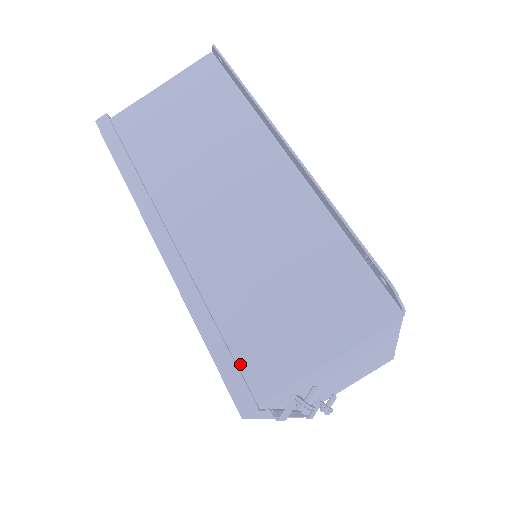
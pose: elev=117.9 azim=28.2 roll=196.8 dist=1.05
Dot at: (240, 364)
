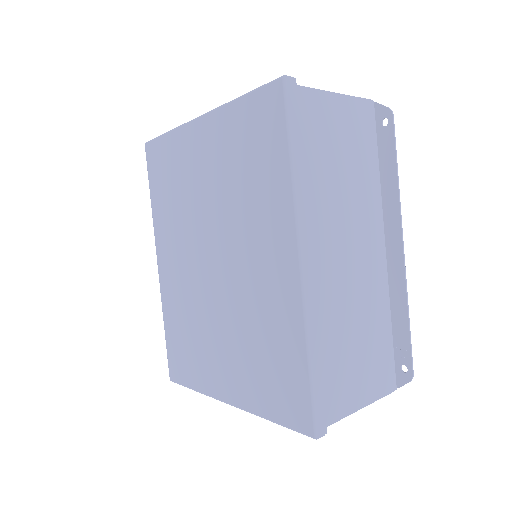
Dot at: (322, 395)
